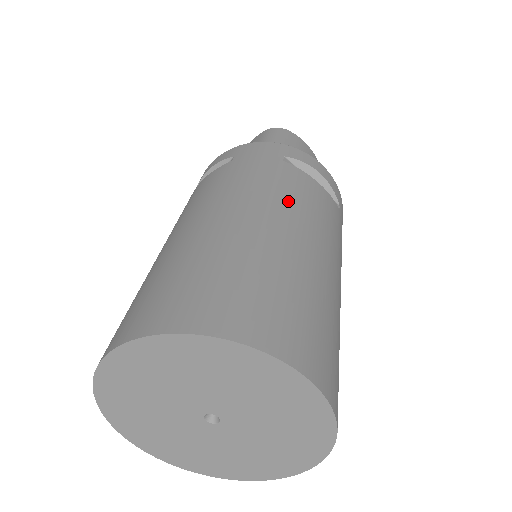
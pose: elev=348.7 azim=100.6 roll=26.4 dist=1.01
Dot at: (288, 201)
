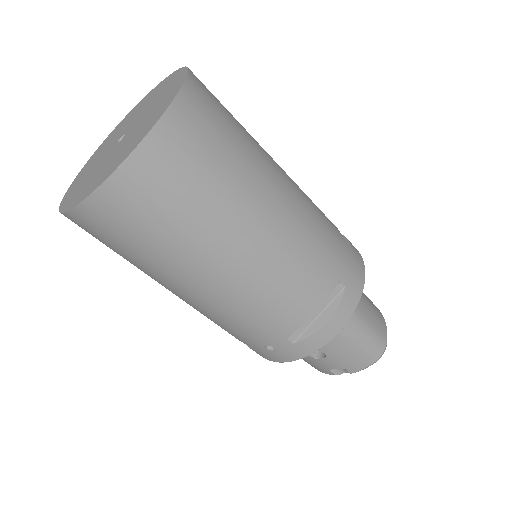
Dot at: occluded
